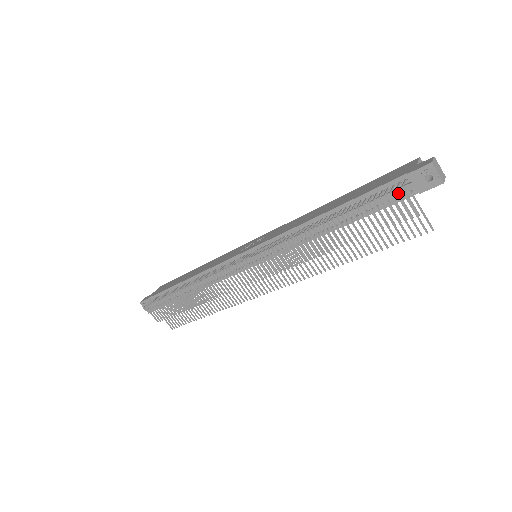
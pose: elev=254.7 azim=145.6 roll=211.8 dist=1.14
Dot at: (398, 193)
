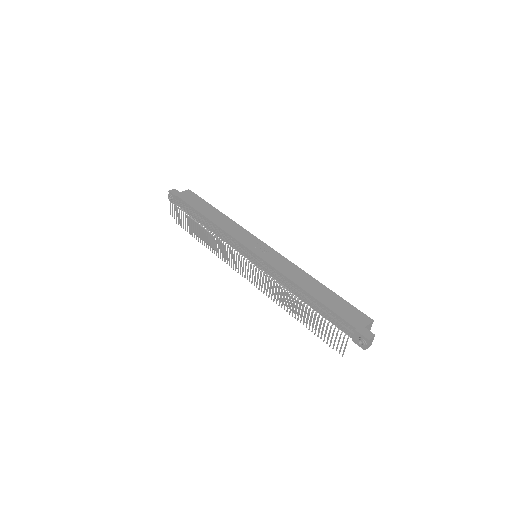
Dot at: occluded
